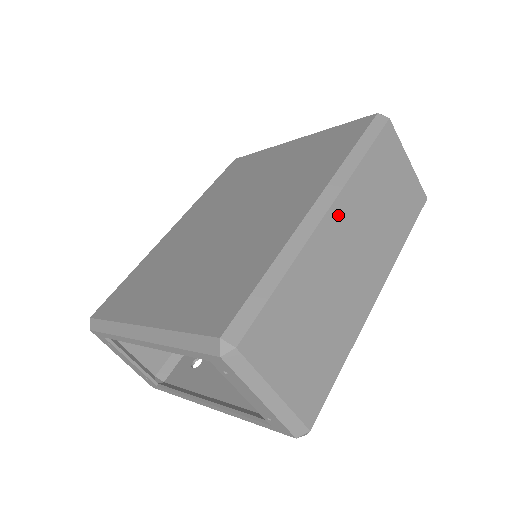
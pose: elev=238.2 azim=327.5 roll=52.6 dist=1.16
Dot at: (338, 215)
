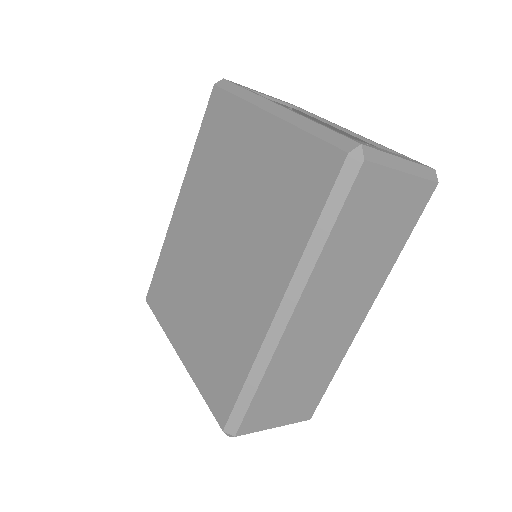
Dot at: (304, 309)
